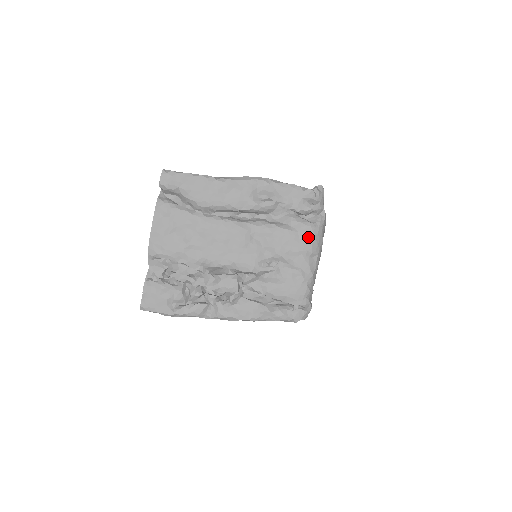
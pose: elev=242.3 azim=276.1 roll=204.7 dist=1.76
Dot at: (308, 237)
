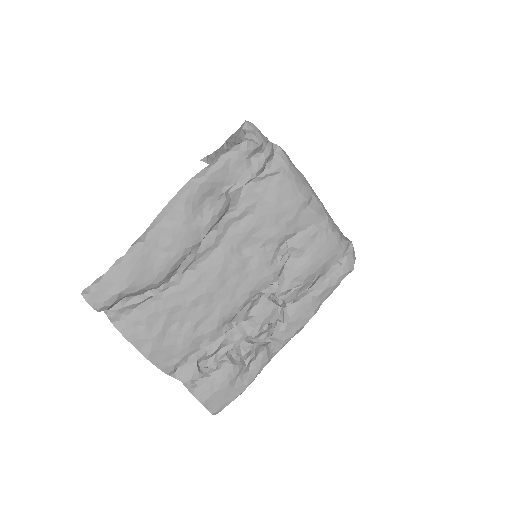
Dot at: (290, 190)
